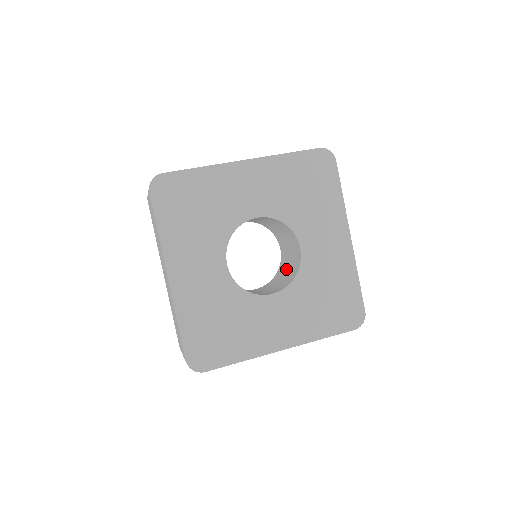
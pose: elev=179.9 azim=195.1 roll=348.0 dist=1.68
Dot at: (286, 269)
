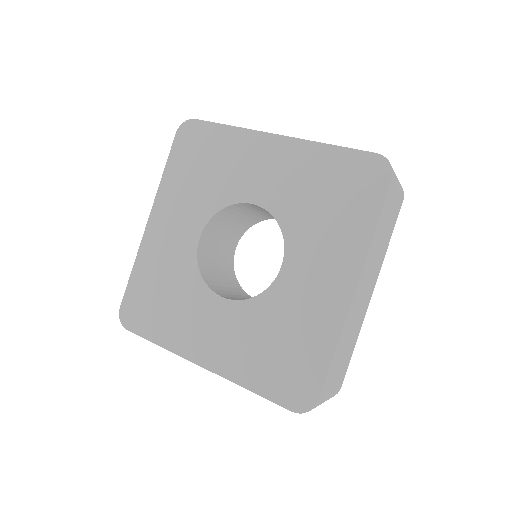
Dot at: occluded
